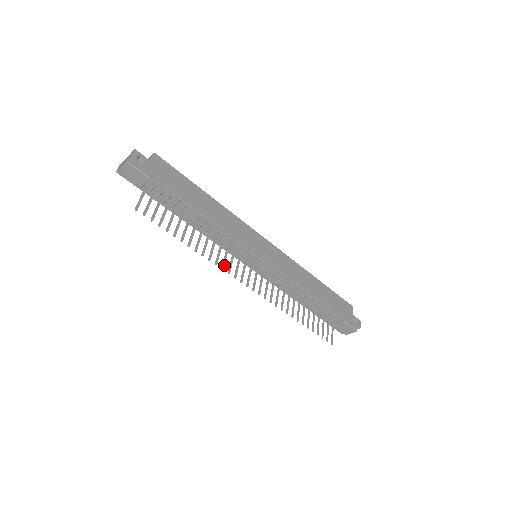
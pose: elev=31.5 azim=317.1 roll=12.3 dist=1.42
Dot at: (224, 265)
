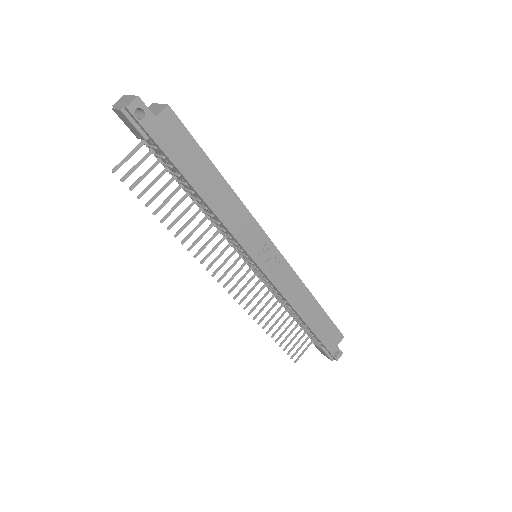
Dot at: occluded
